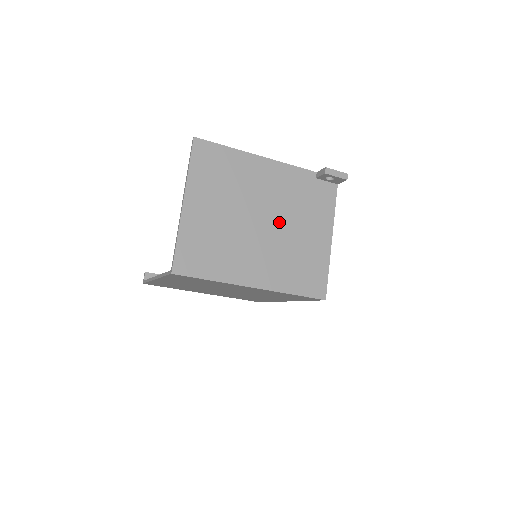
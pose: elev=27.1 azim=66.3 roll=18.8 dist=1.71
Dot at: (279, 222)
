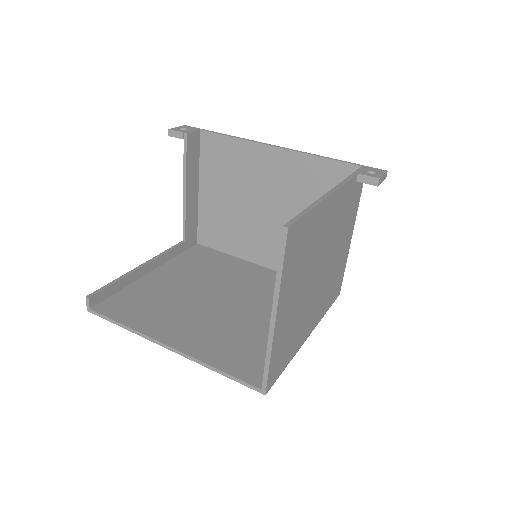
Dot at: (329, 257)
